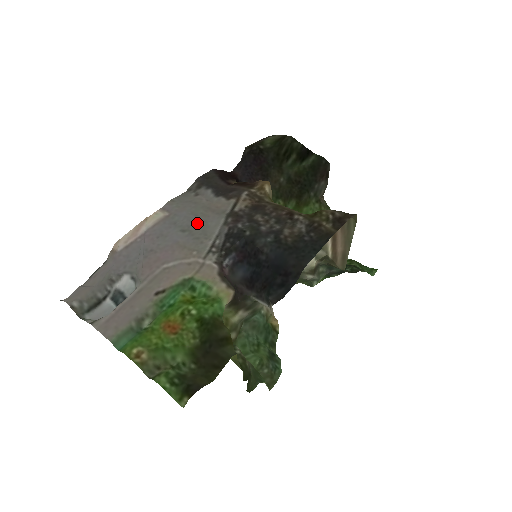
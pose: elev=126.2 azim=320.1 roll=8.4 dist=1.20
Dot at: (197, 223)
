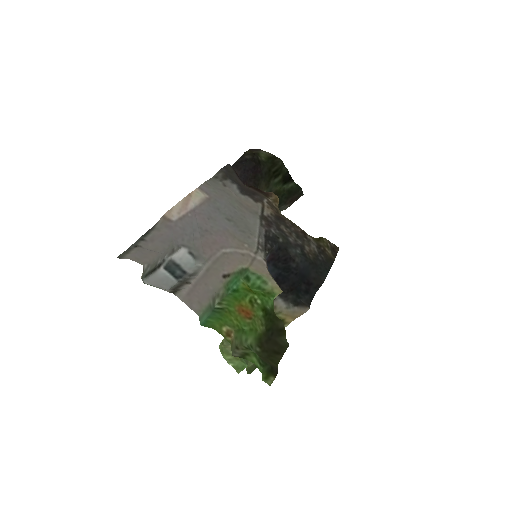
Dot at: (238, 216)
